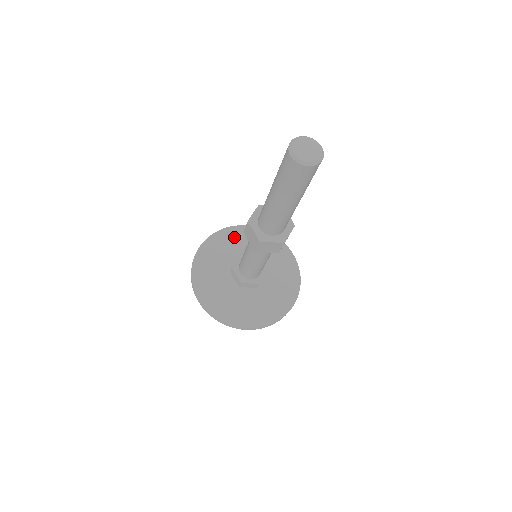
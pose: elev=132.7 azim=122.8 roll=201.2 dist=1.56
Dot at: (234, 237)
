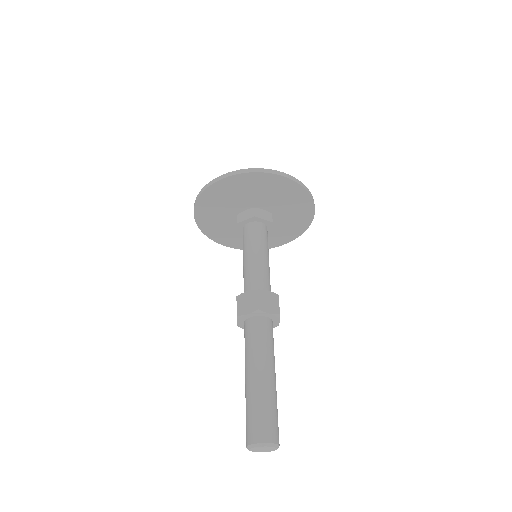
Dot at: (264, 184)
